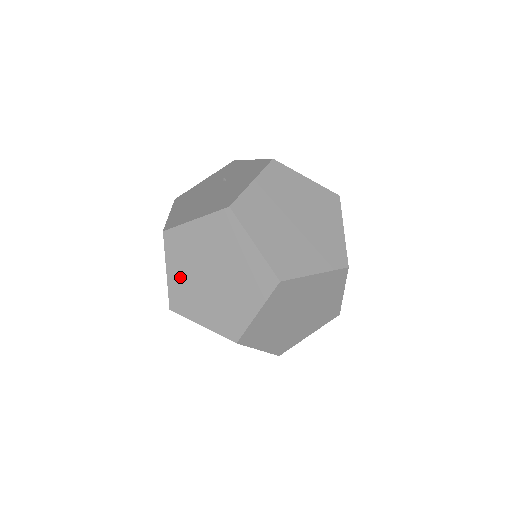
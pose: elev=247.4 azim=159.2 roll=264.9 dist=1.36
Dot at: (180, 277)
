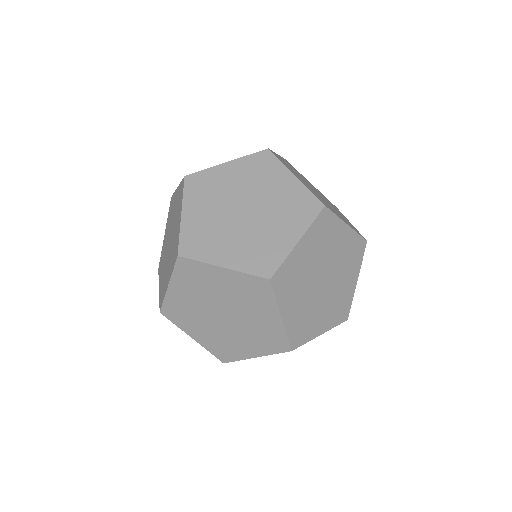
Dot at: (199, 218)
